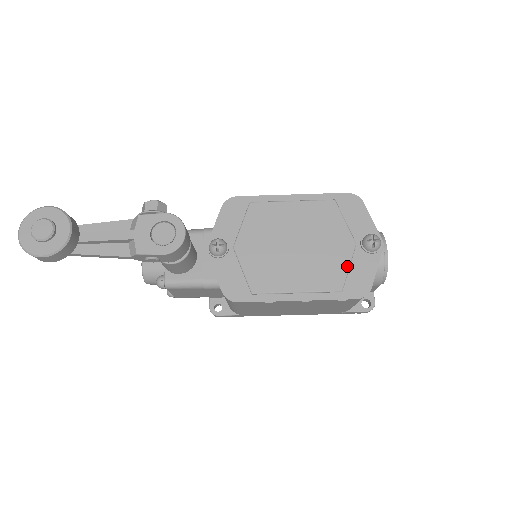
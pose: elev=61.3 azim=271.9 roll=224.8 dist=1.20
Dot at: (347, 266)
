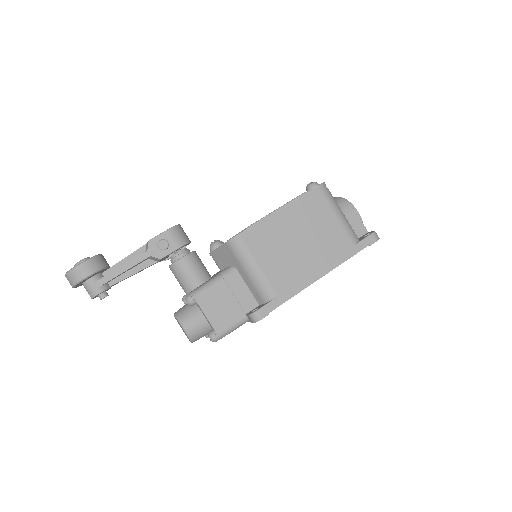
Dot at: occluded
